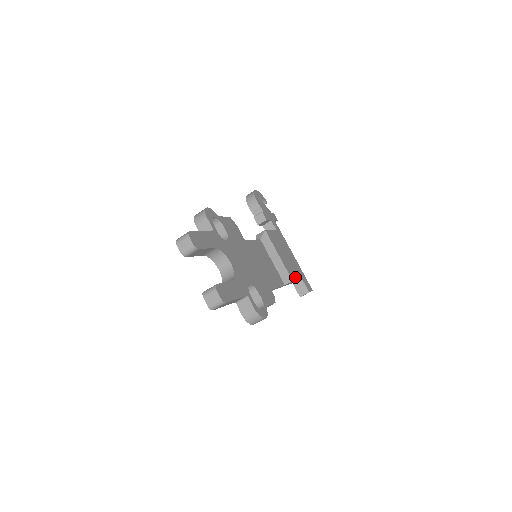
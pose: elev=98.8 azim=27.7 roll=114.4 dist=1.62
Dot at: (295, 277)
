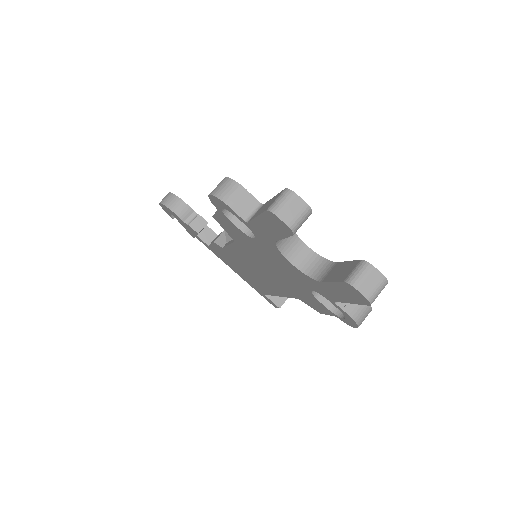
Dot at: occluded
